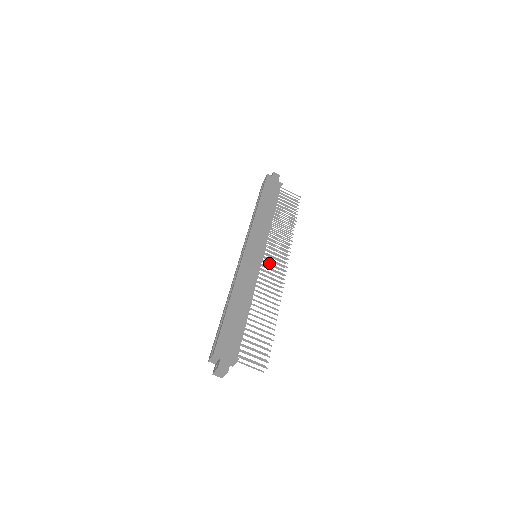
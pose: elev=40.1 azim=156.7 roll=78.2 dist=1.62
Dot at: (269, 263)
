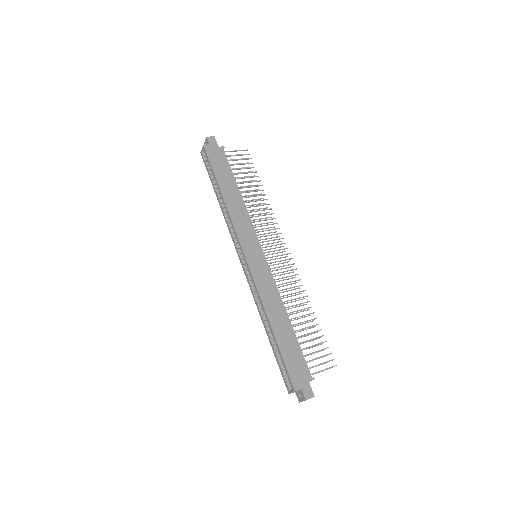
Dot at: (272, 257)
